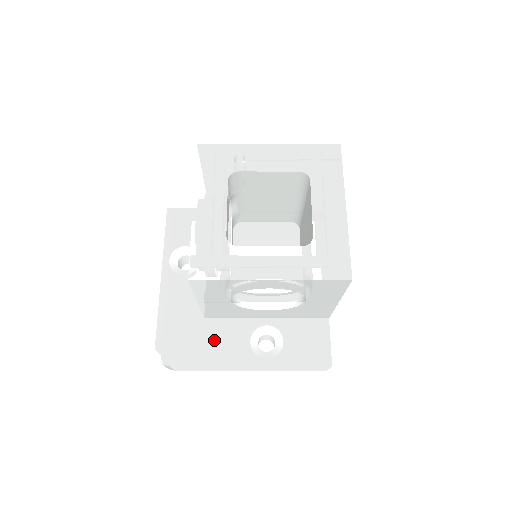
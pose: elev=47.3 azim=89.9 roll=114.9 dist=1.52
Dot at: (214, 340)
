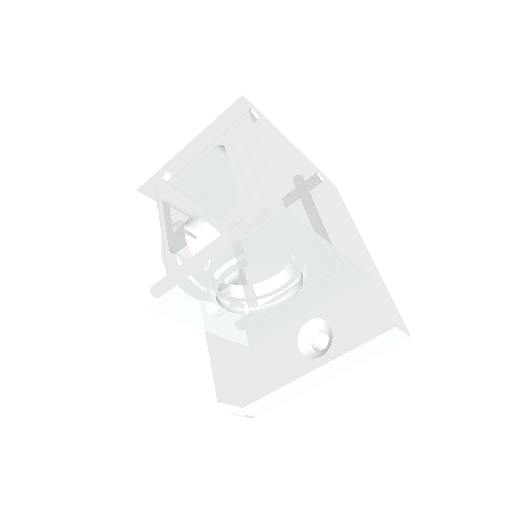
Dot at: (264, 364)
